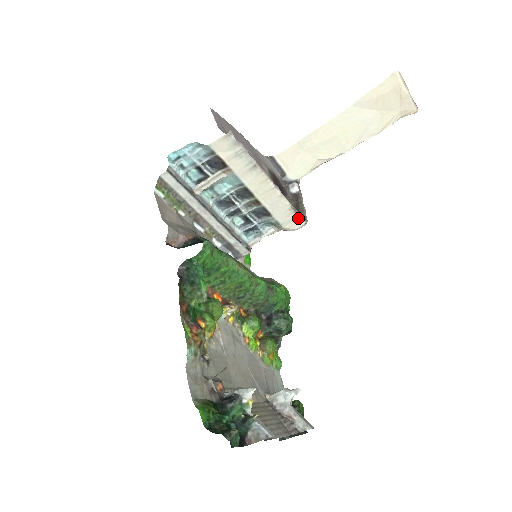
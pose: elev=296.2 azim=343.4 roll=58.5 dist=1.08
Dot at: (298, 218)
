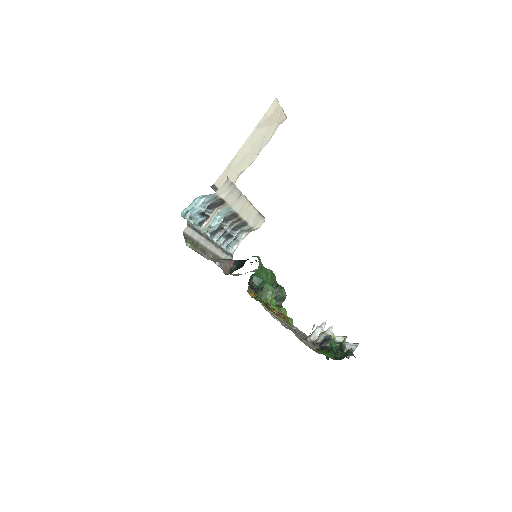
Dot at: (262, 218)
